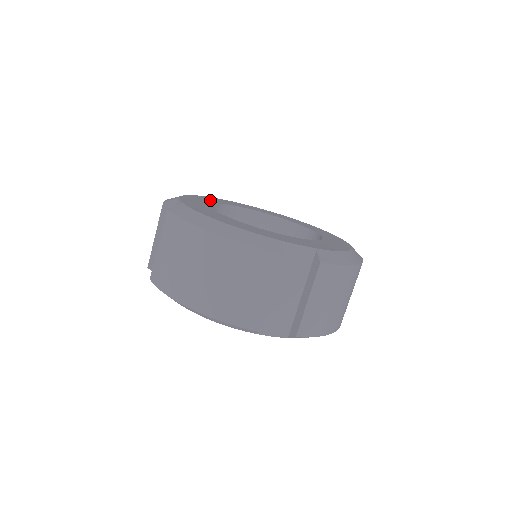
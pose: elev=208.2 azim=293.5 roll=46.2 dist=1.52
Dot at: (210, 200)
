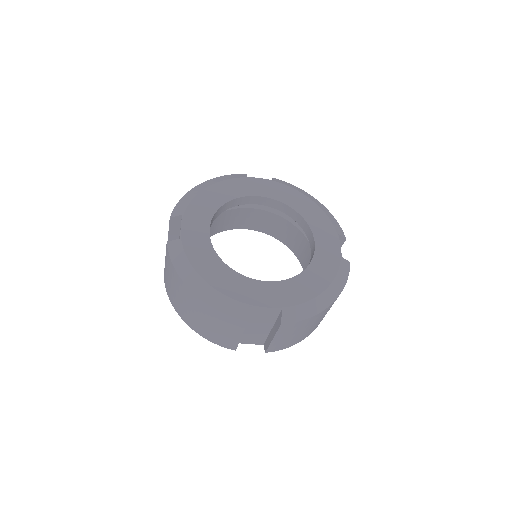
Dot at: (219, 196)
